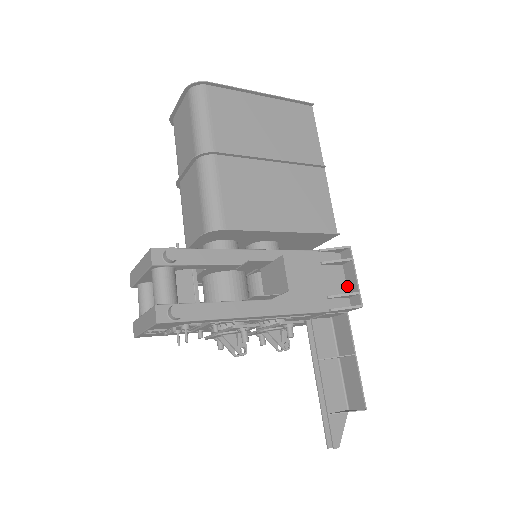
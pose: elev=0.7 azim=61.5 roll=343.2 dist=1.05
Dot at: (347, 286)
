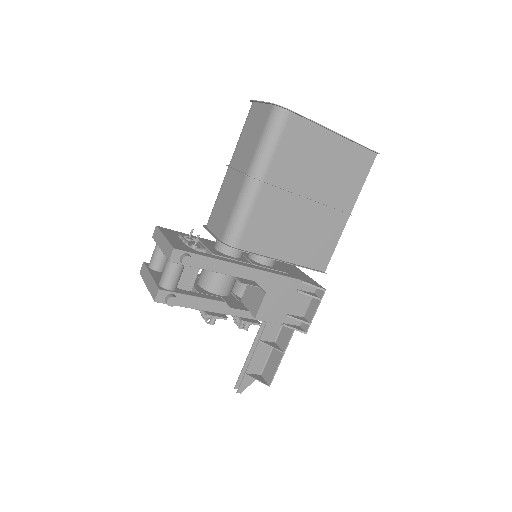
Dot at: (307, 311)
